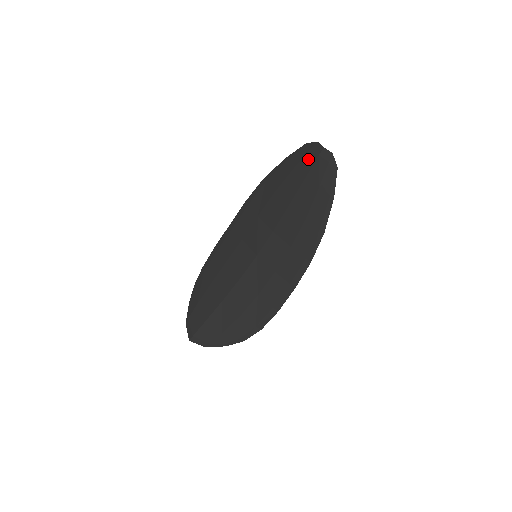
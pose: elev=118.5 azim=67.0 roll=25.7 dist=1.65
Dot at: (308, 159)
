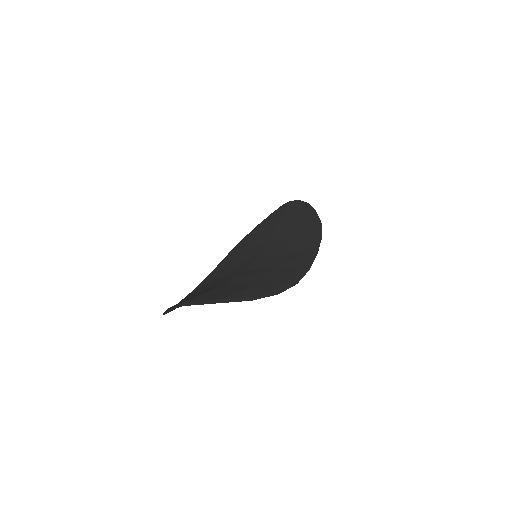
Dot at: (280, 209)
